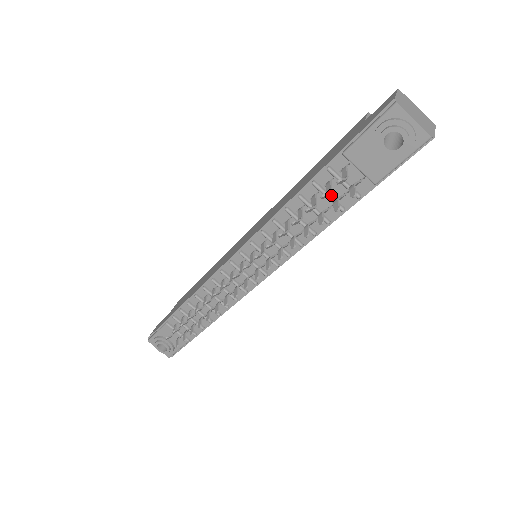
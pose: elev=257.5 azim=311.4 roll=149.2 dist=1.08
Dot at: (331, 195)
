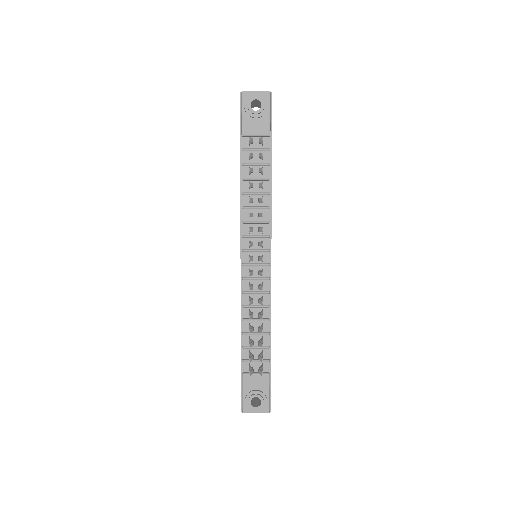
Dot at: (257, 163)
